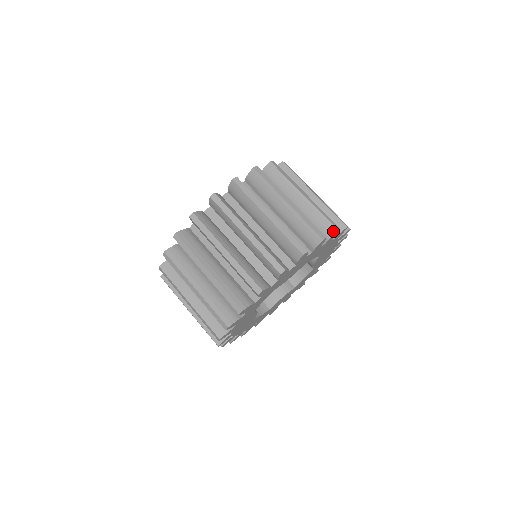
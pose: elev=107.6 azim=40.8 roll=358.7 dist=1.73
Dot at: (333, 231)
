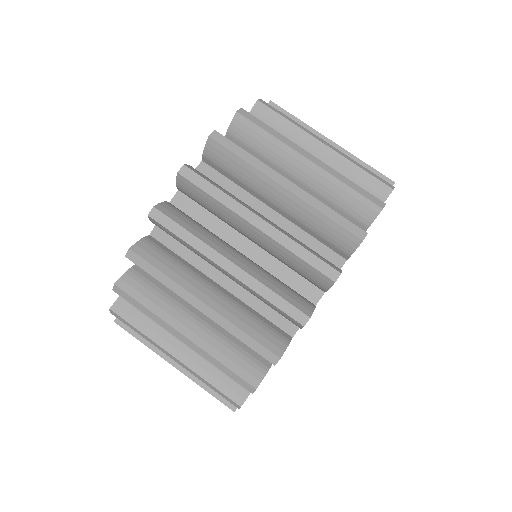
Dot at: occluded
